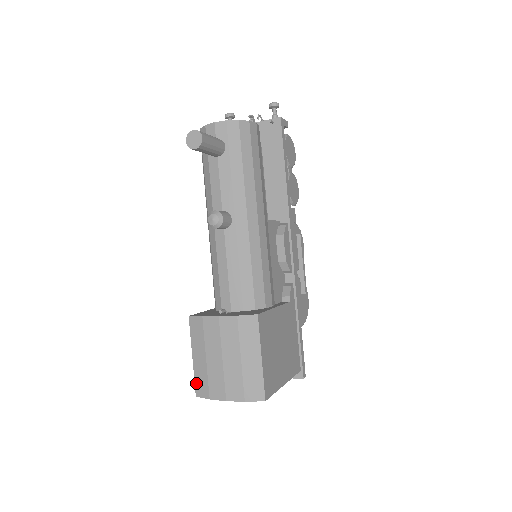
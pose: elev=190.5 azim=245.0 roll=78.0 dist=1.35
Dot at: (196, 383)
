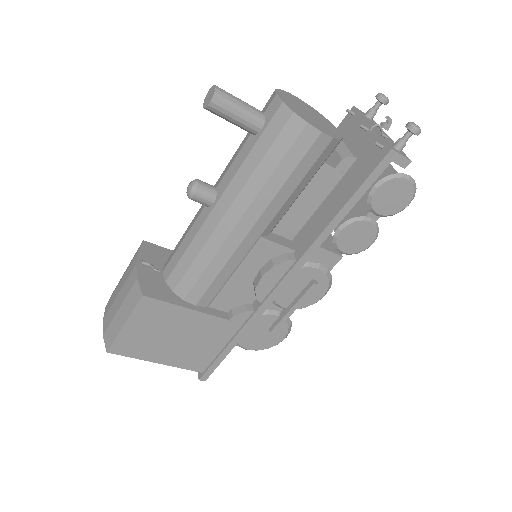
Dot at: occluded
